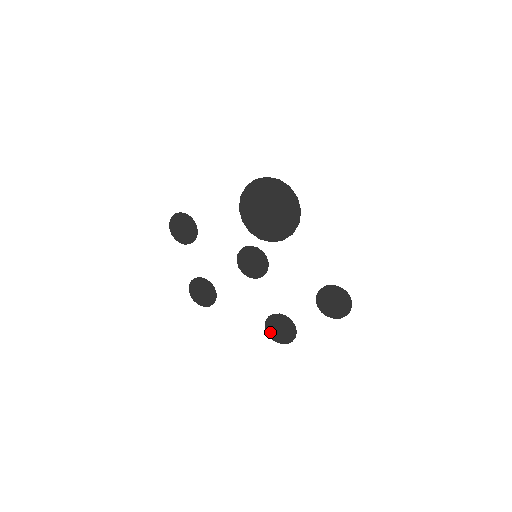
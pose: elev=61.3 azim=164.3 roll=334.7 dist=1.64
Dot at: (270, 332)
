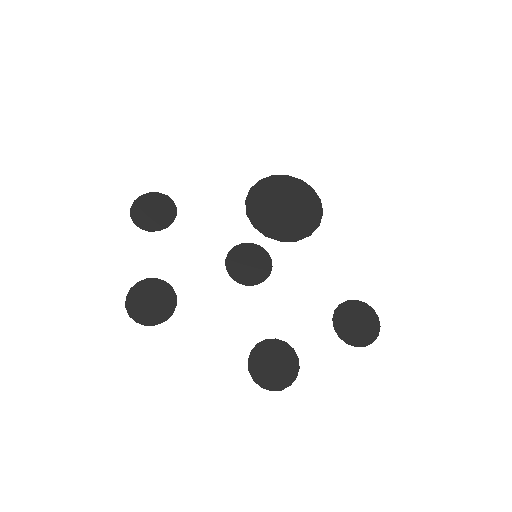
Dot at: (255, 370)
